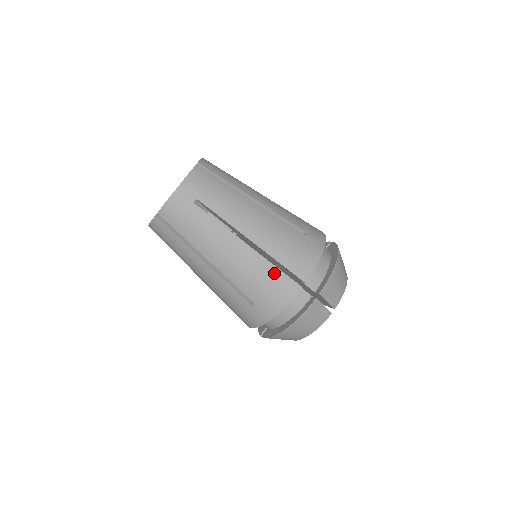
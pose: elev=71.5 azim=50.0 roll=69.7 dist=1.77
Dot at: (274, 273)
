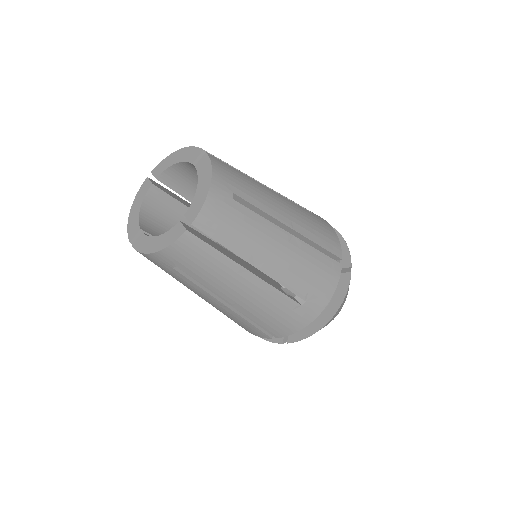
Dot at: (248, 325)
